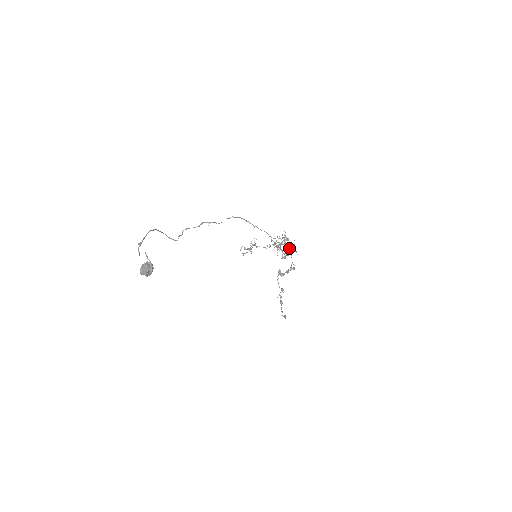
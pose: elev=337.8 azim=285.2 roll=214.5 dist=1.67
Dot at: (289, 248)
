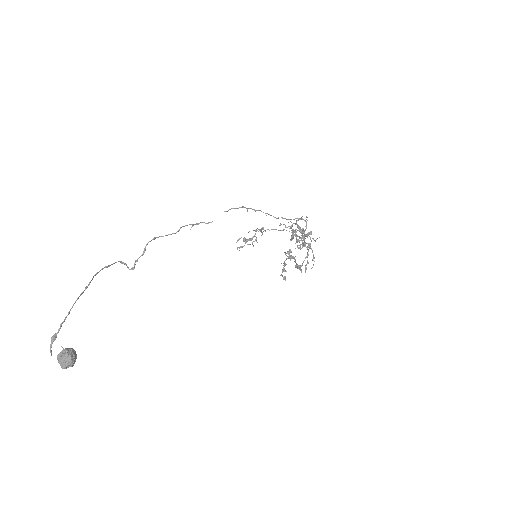
Dot at: occluded
